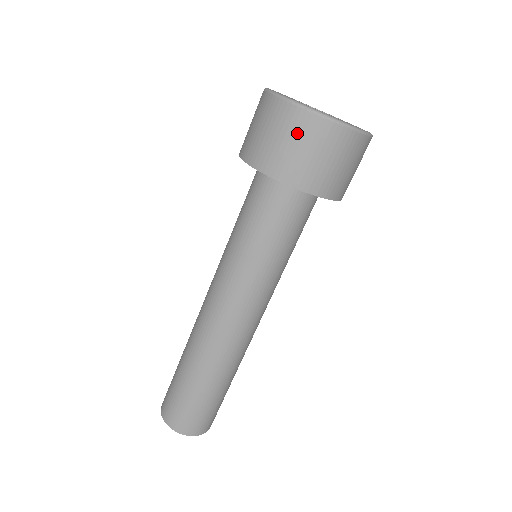
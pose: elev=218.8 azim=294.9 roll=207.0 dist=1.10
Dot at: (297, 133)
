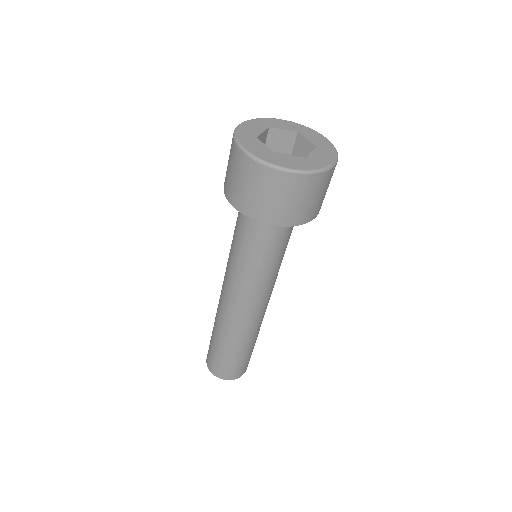
Dot at: (259, 183)
